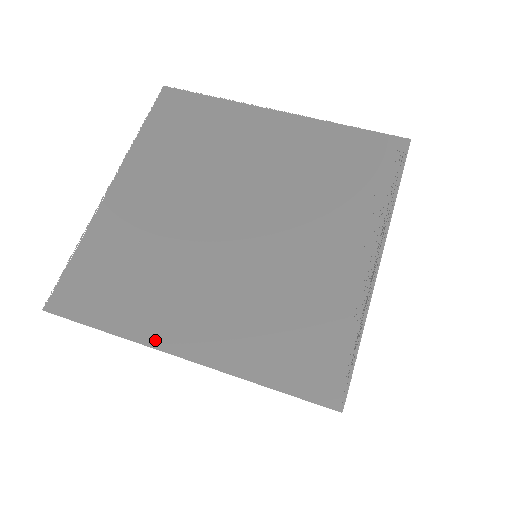
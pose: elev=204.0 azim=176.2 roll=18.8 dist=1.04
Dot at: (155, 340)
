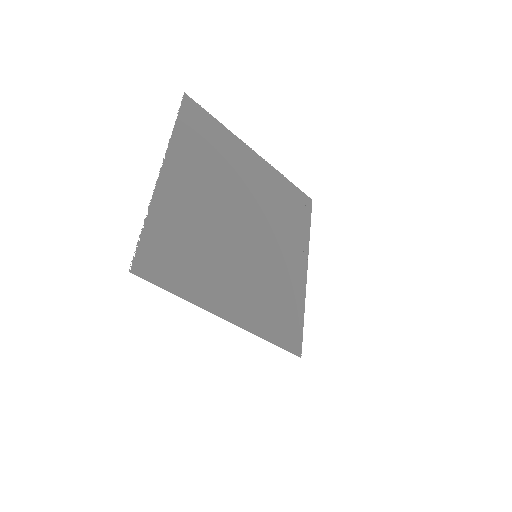
Dot at: (214, 307)
